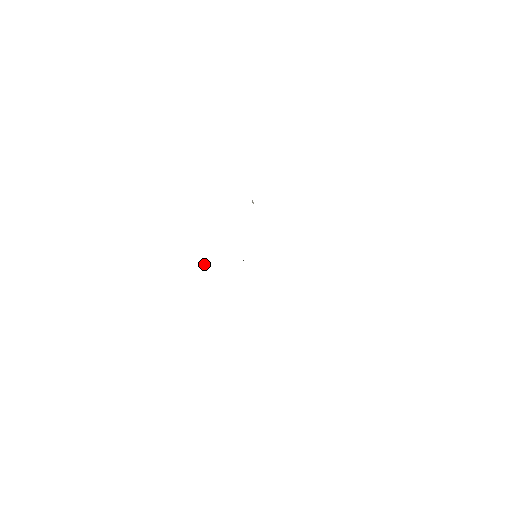
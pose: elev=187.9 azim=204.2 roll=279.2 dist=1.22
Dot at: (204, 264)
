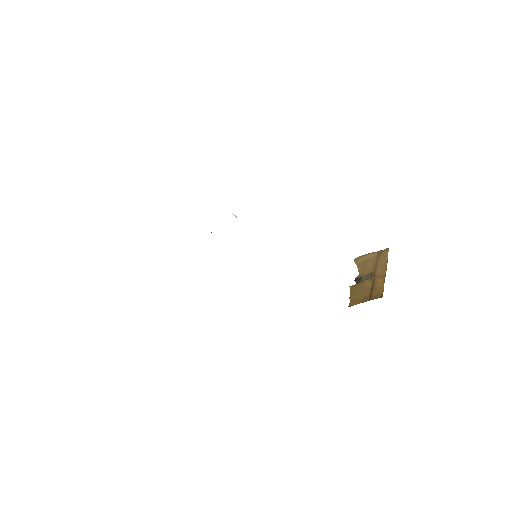
Dot at: occluded
